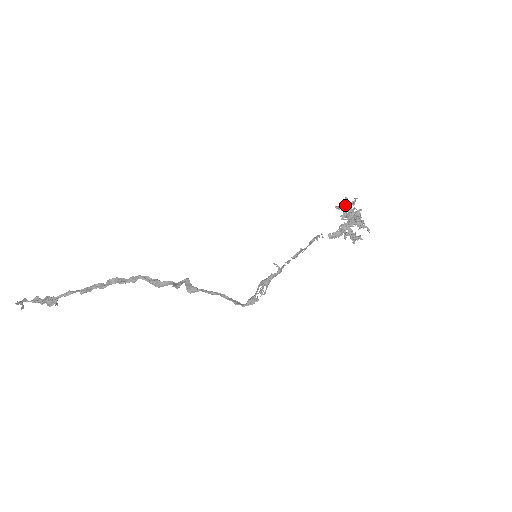
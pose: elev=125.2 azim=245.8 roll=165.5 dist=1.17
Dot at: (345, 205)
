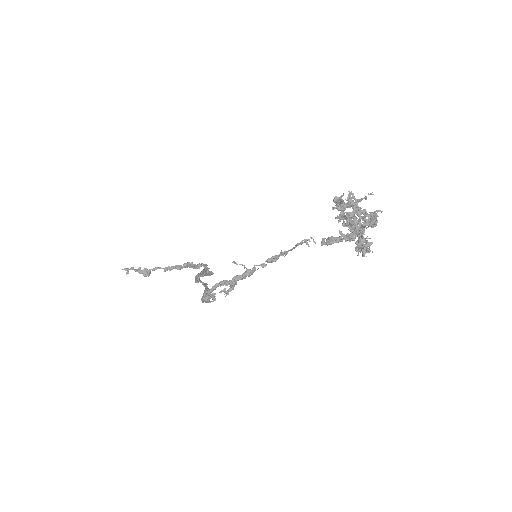
Dot at: (334, 202)
